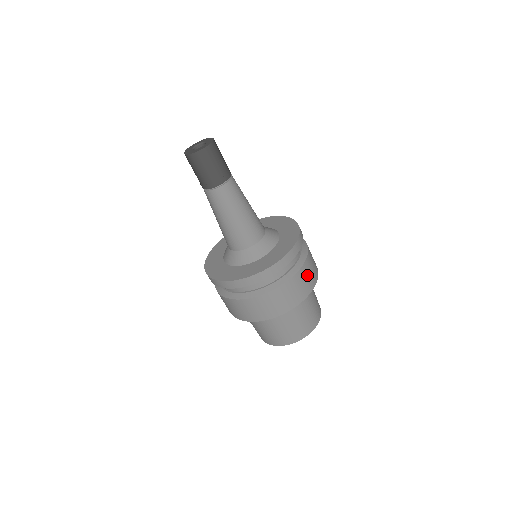
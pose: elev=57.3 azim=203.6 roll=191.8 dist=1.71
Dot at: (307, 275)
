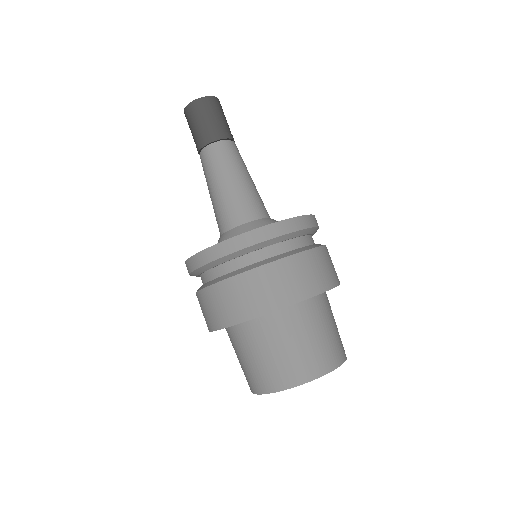
Dot at: (300, 272)
